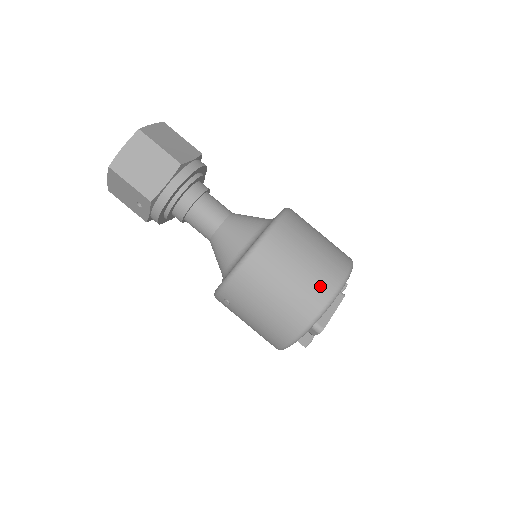
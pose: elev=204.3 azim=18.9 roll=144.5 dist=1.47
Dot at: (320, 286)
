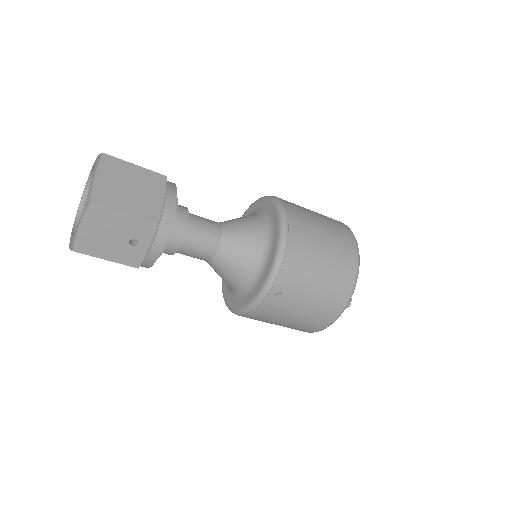
Dot at: (343, 234)
